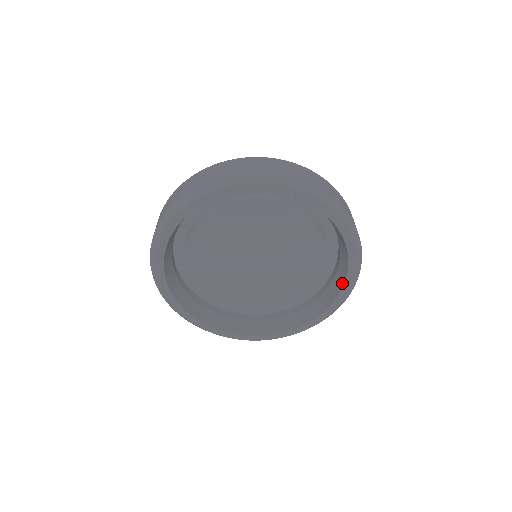
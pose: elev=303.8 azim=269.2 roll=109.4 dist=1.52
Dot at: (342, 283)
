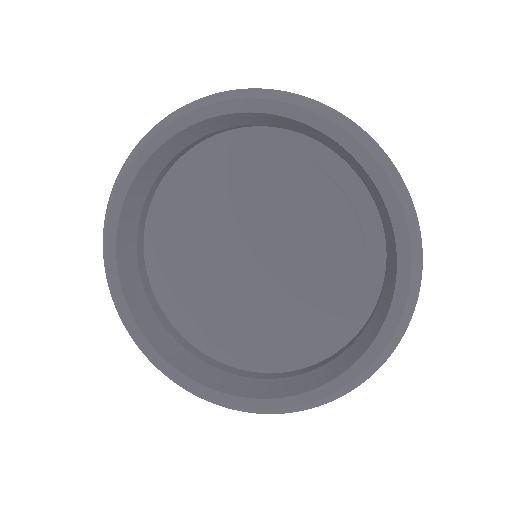
Dot at: (371, 338)
